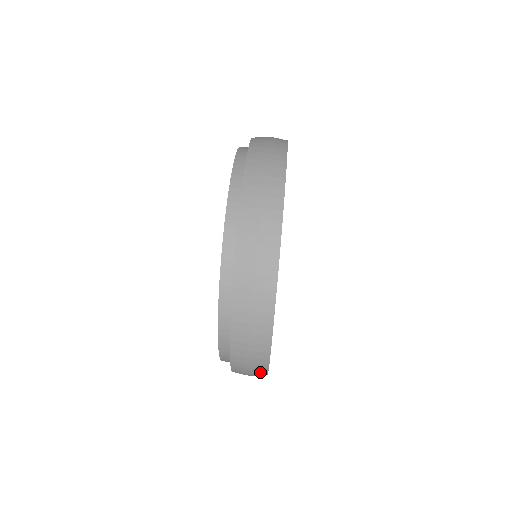
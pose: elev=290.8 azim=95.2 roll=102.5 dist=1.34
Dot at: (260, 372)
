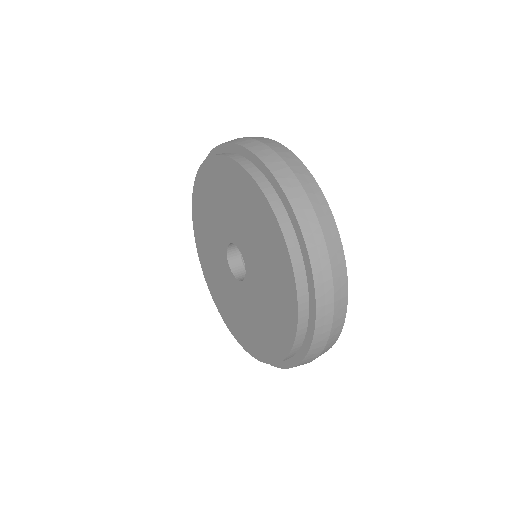
Dot at: (340, 319)
